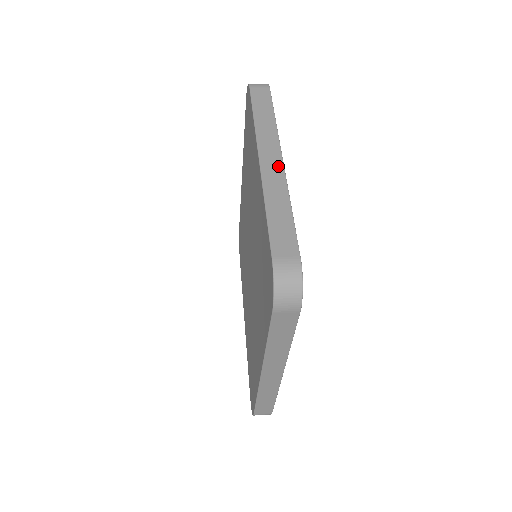
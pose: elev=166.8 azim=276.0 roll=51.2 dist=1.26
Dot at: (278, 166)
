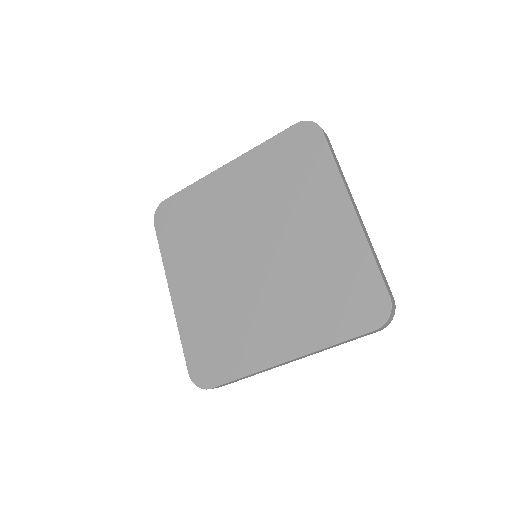
Dot at: (361, 219)
